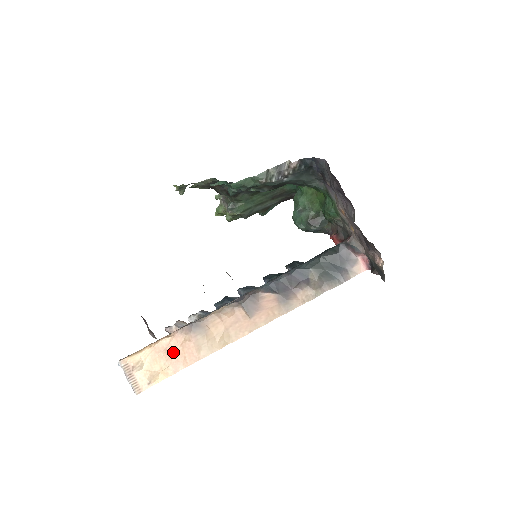
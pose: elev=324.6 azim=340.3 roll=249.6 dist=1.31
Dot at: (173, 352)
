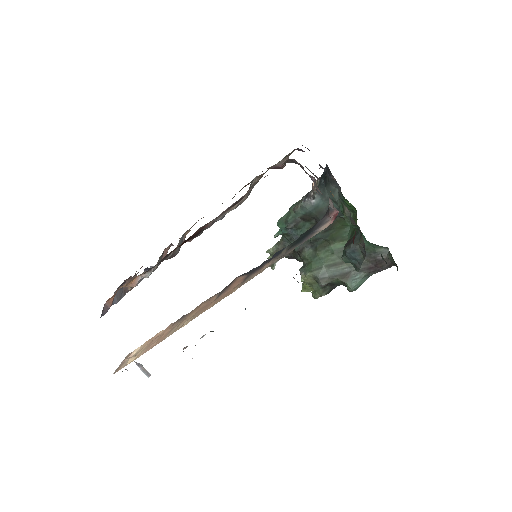
Dot at: (156, 339)
